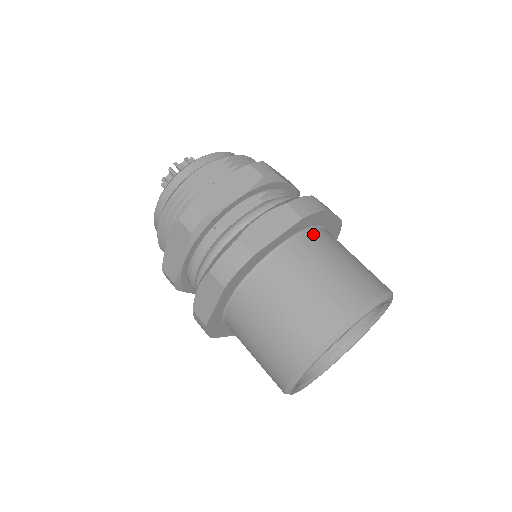
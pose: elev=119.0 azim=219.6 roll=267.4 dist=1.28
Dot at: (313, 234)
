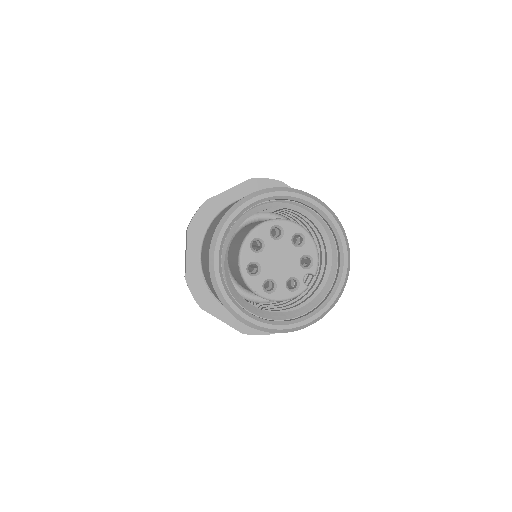
Dot at: occluded
